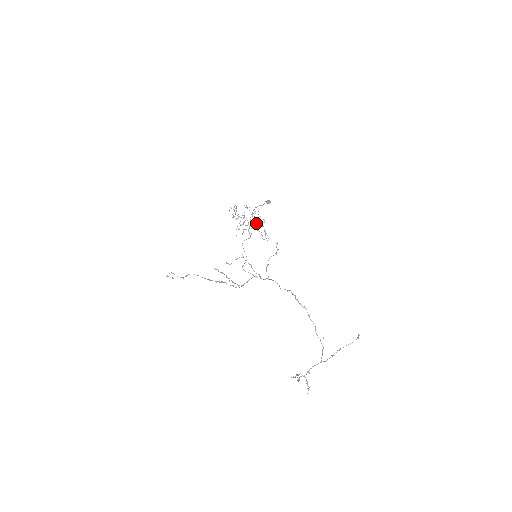
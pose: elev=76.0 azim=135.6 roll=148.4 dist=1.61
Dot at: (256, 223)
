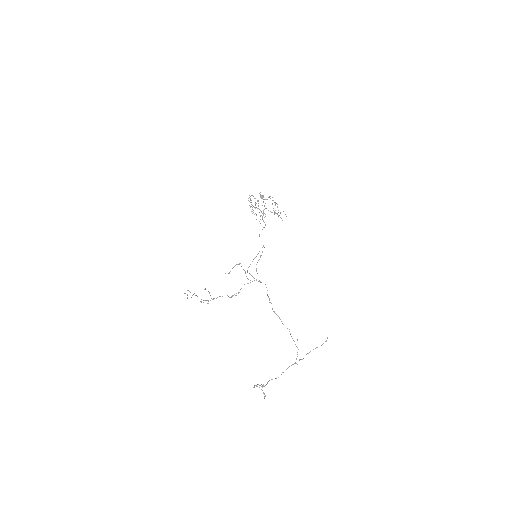
Dot at: (268, 210)
